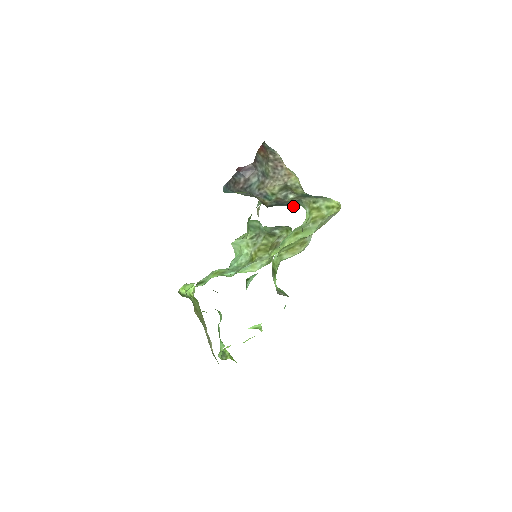
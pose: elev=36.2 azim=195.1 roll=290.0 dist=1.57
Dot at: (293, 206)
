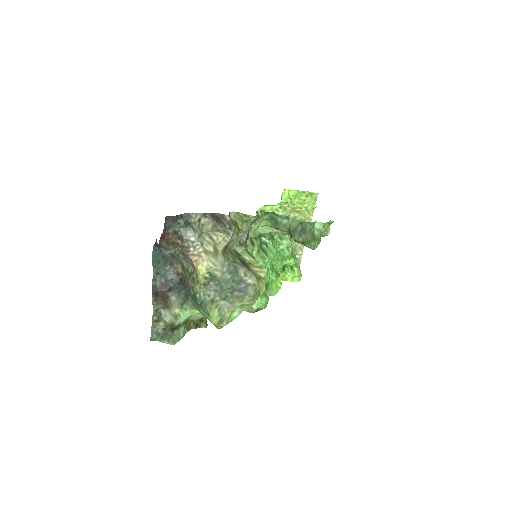
Dot at: (179, 303)
